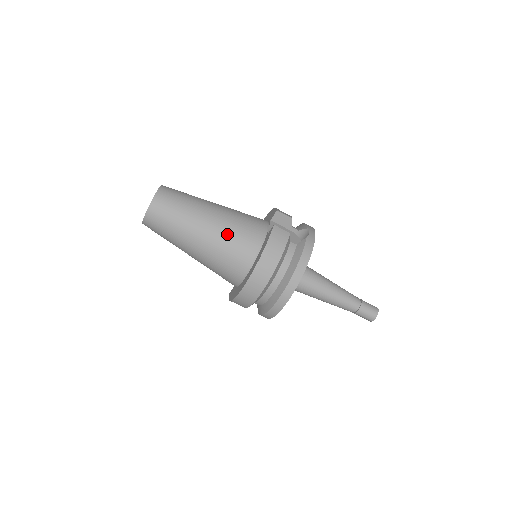
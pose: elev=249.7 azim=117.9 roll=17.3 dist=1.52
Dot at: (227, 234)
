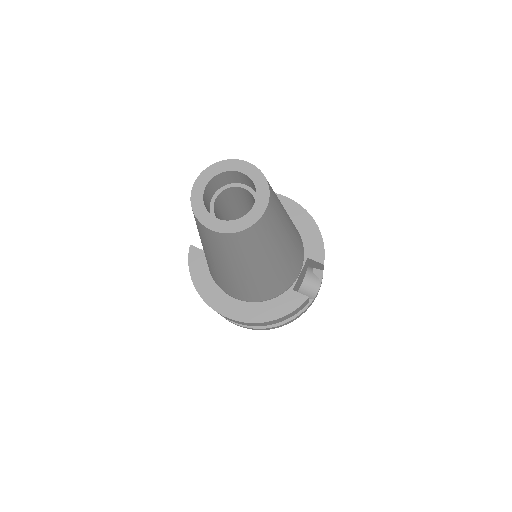
Dot at: (266, 282)
